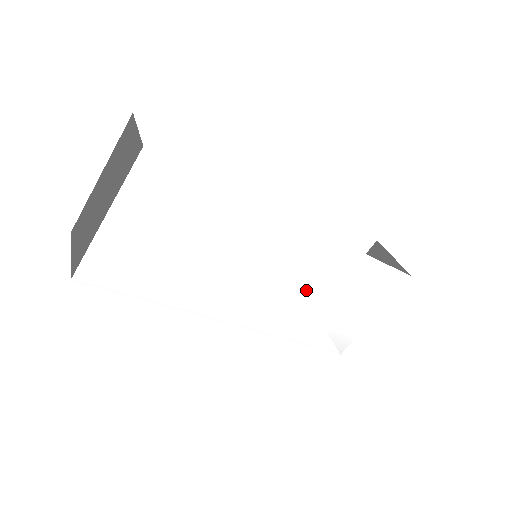
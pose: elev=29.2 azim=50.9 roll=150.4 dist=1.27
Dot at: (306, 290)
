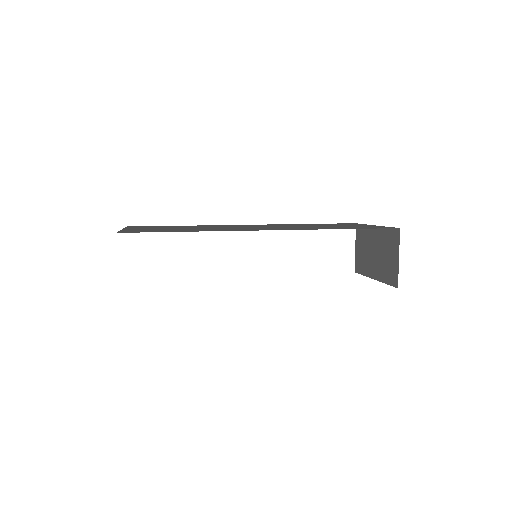
Dot at: occluded
